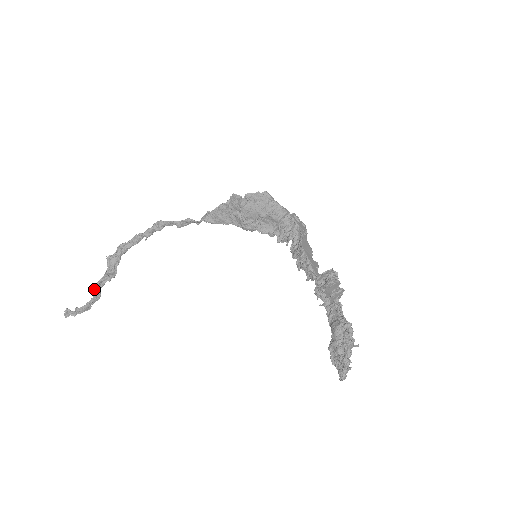
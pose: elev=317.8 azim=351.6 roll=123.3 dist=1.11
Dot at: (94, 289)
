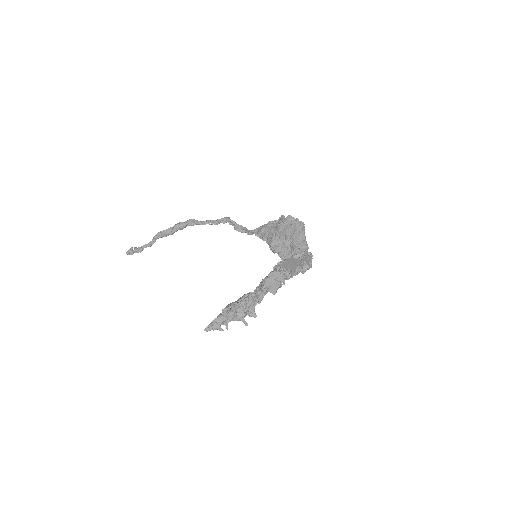
Dot at: (155, 235)
